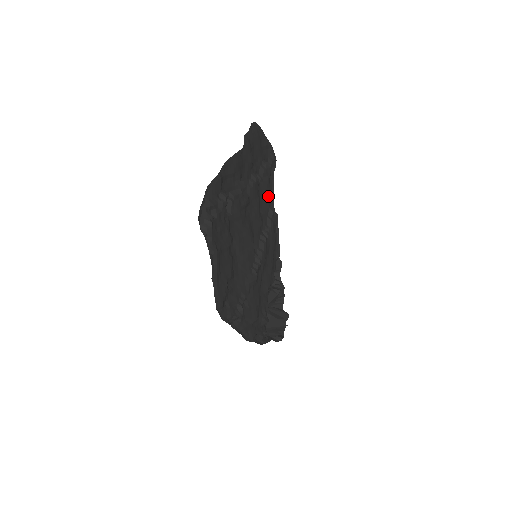
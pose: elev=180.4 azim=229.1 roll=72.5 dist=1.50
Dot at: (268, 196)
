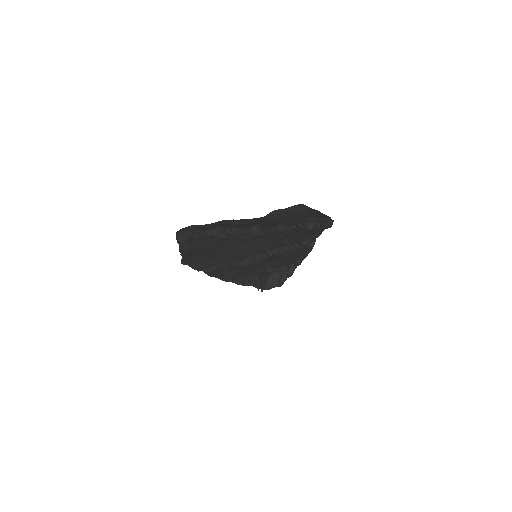
Dot at: (304, 236)
